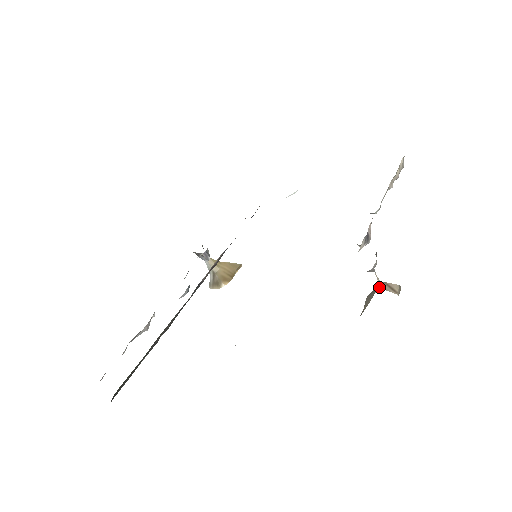
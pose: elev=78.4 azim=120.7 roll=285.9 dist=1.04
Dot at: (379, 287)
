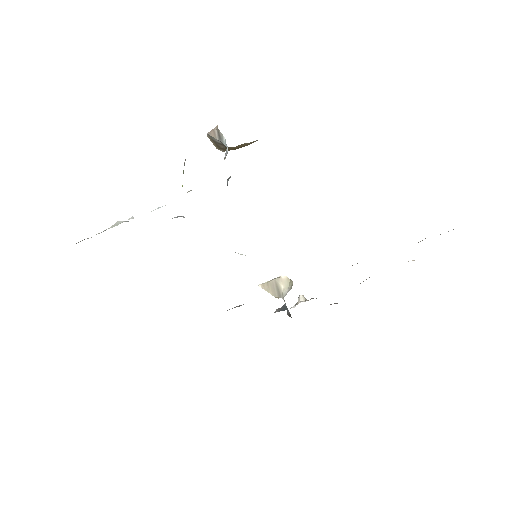
Dot at: occluded
